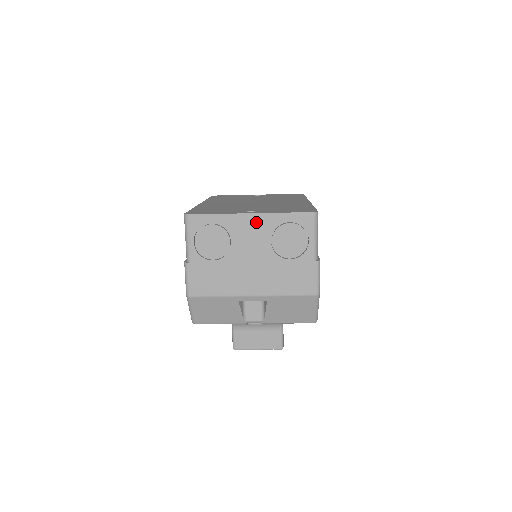
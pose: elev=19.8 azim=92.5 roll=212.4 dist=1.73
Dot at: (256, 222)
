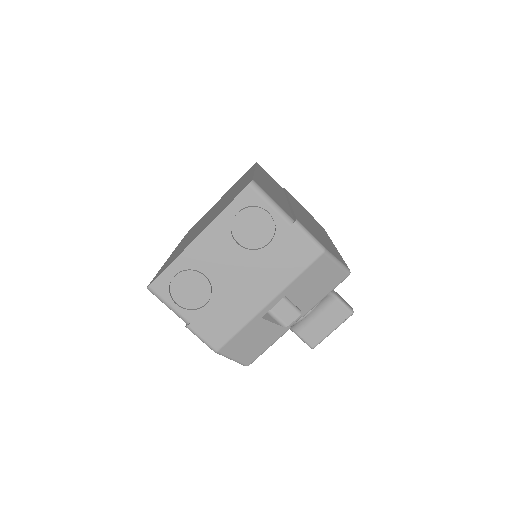
Dot at: (209, 240)
